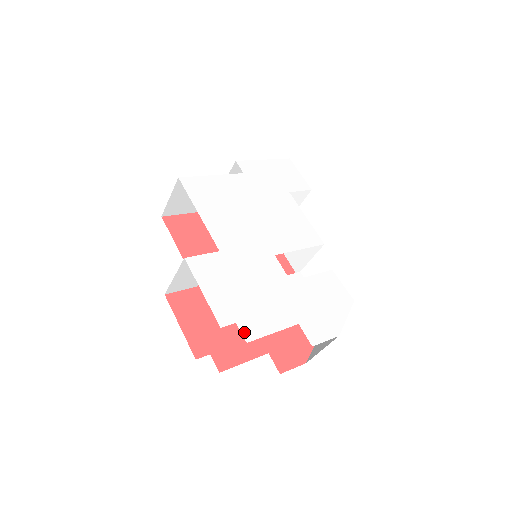
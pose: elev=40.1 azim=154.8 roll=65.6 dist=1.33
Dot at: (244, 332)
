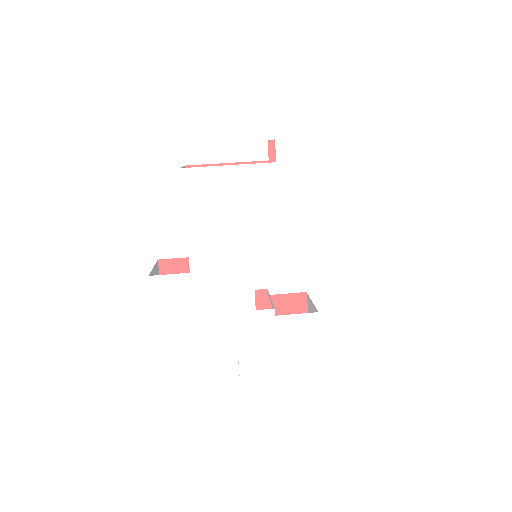
Dot at: (178, 356)
